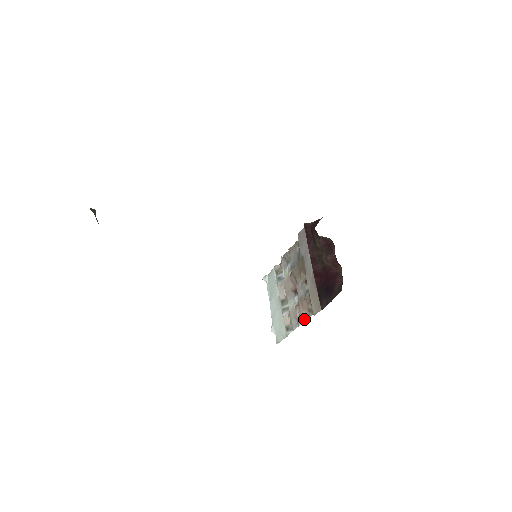
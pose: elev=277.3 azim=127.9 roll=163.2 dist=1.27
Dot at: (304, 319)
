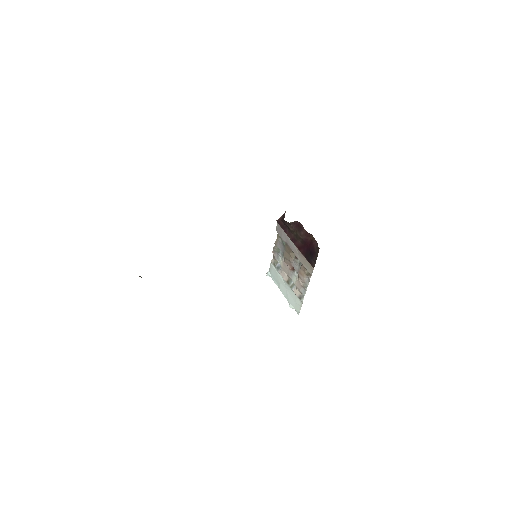
Dot at: (307, 283)
